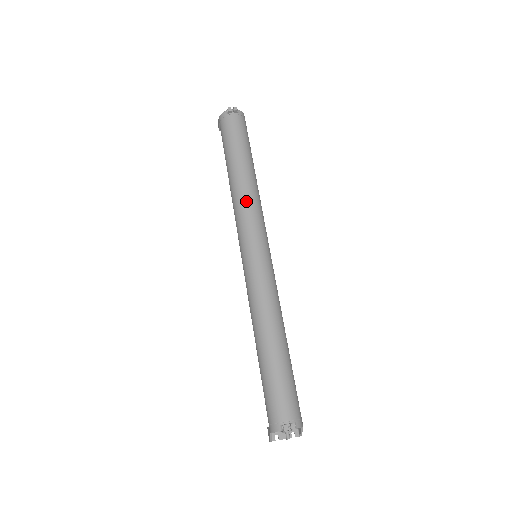
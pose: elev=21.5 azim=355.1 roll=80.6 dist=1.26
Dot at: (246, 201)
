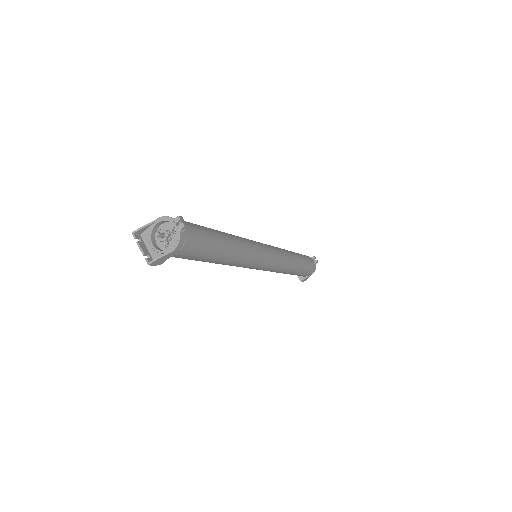
Dot at: (284, 251)
